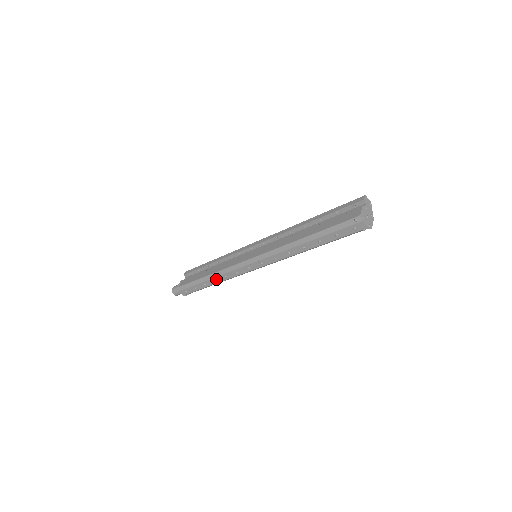
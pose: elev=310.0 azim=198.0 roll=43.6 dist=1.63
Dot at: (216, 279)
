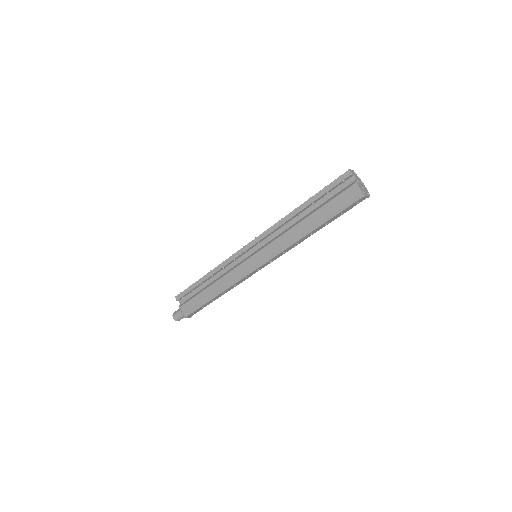
Dot at: (224, 292)
